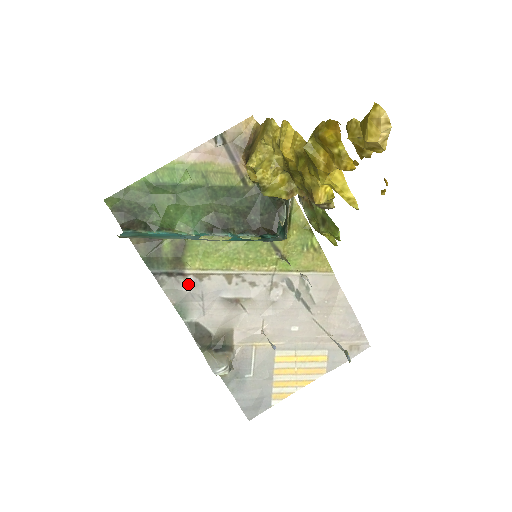
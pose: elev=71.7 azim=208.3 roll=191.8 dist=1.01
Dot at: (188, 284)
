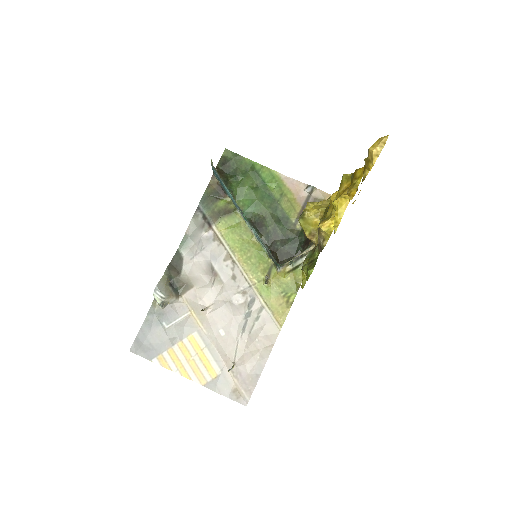
Dot at: (206, 233)
